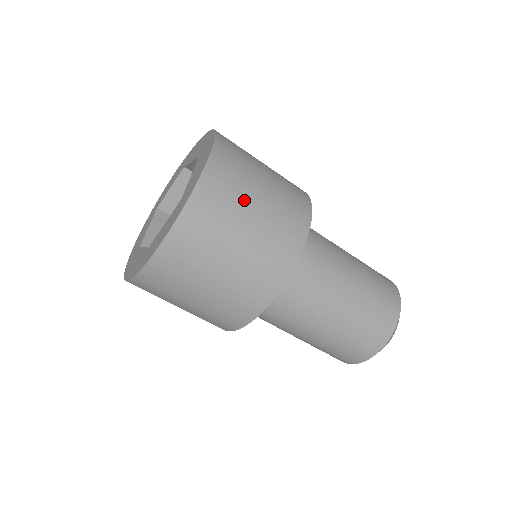
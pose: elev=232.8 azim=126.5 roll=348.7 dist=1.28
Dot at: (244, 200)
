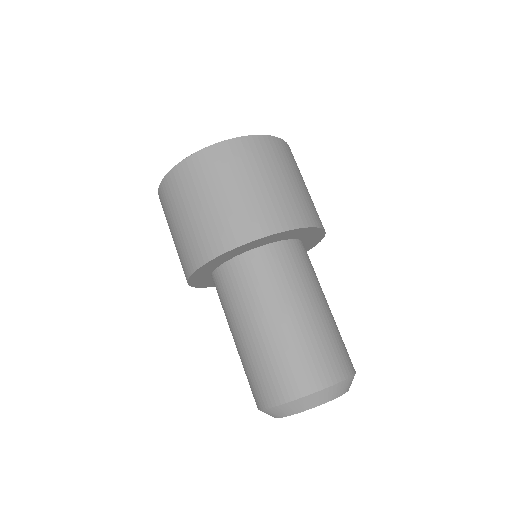
Dot at: (263, 170)
